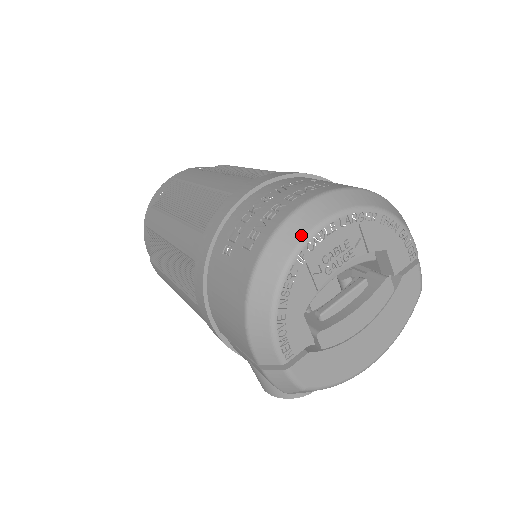
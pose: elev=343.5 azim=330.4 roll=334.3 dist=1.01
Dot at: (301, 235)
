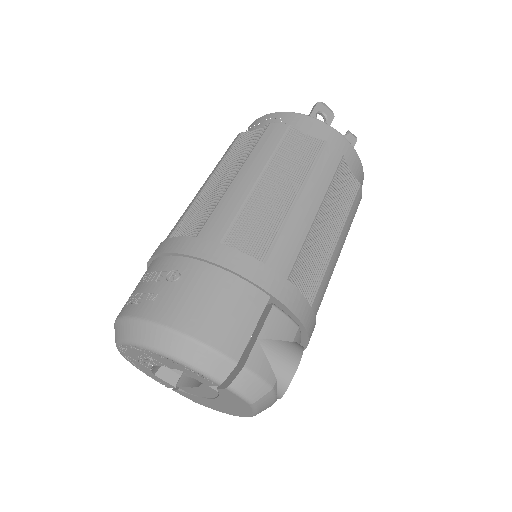
Dot at: (115, 342)
